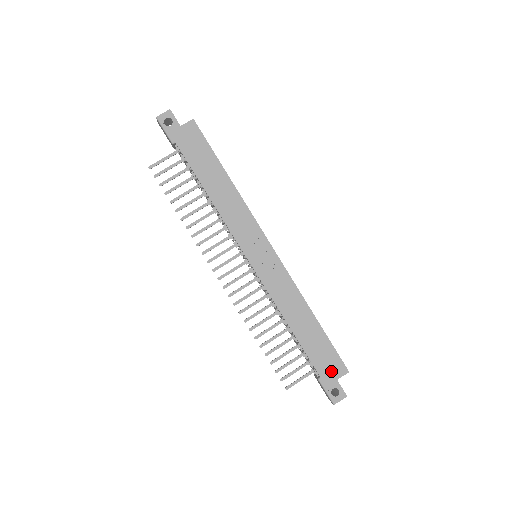
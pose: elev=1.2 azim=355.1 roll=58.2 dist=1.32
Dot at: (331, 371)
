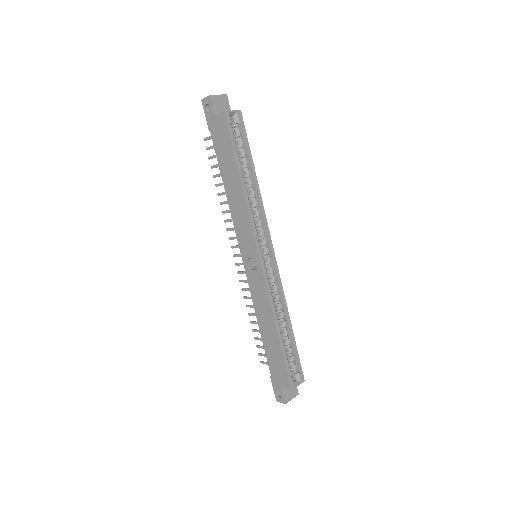
Dot at: (279, 379)
